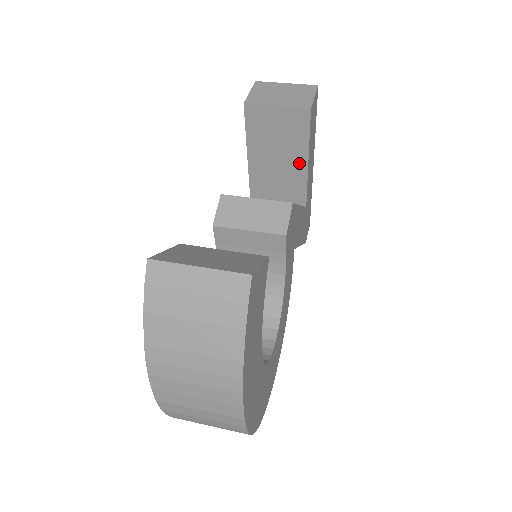
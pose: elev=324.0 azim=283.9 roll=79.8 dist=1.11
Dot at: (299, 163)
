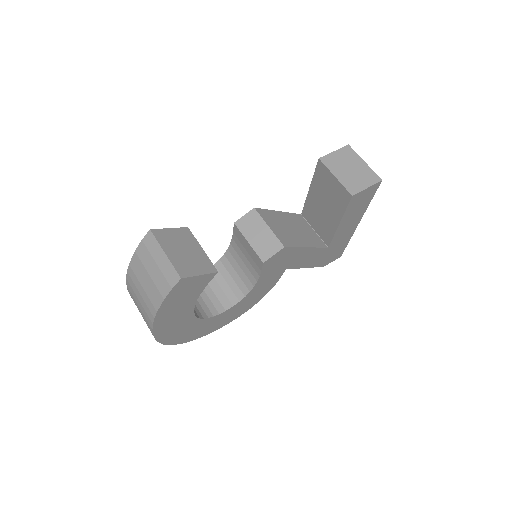
Dot at: (334, 219)
